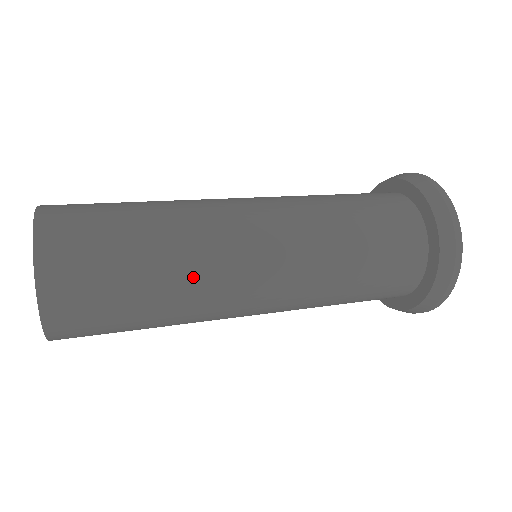
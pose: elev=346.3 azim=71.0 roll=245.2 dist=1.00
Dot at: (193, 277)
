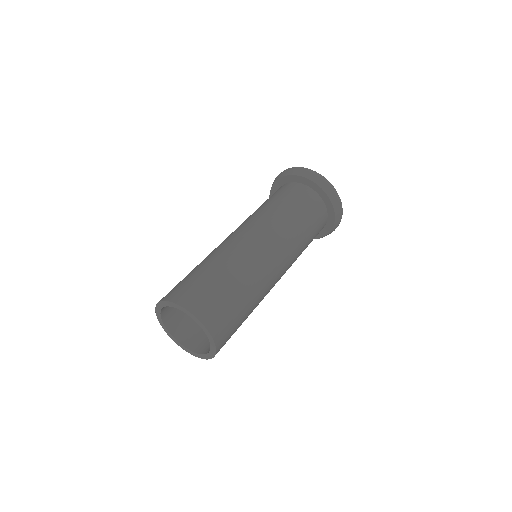
Dot at: occluded
